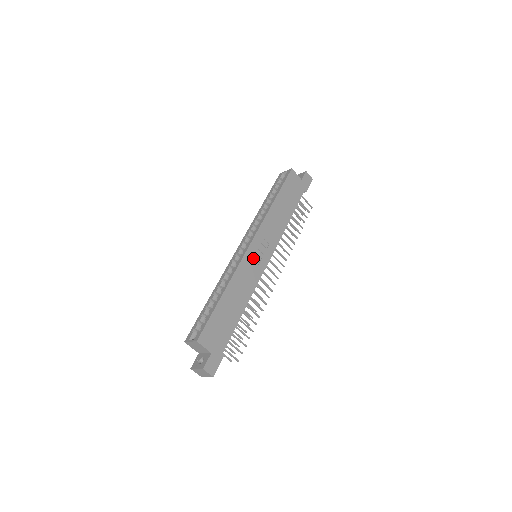
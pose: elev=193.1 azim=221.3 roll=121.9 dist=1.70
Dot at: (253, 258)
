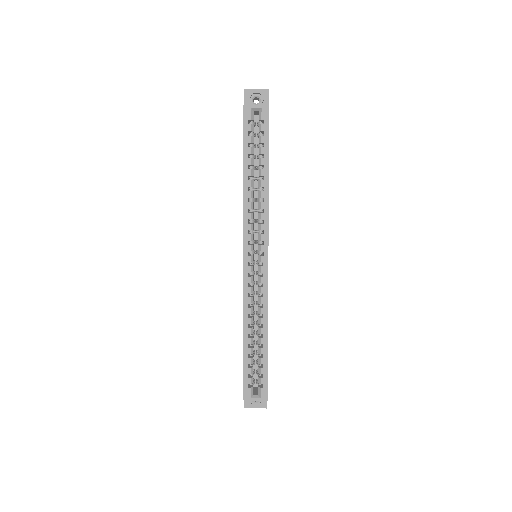
Dot at: occluded
